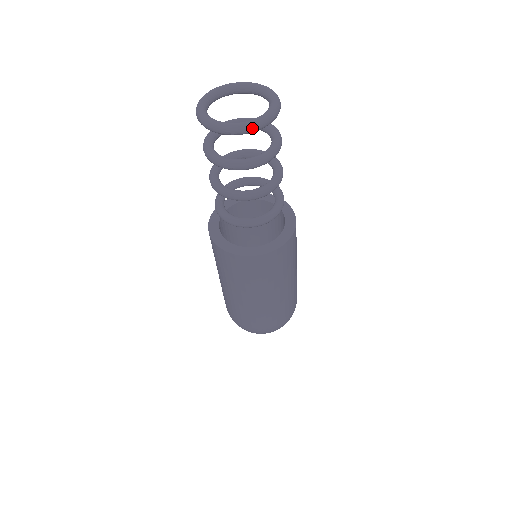
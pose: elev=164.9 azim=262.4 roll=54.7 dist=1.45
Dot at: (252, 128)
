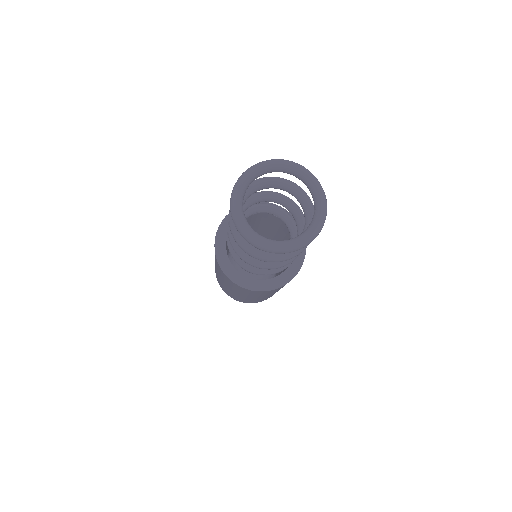
Dot at: occluded
